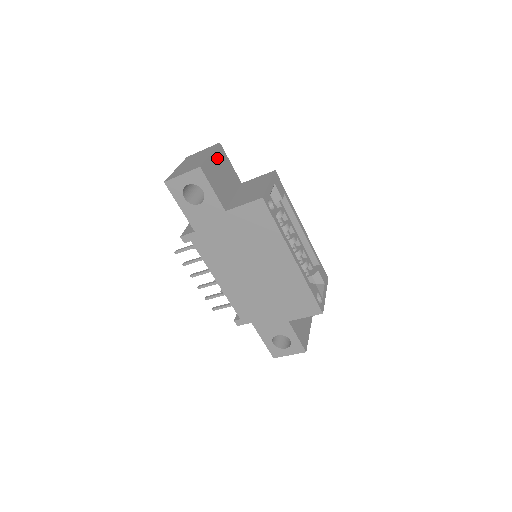
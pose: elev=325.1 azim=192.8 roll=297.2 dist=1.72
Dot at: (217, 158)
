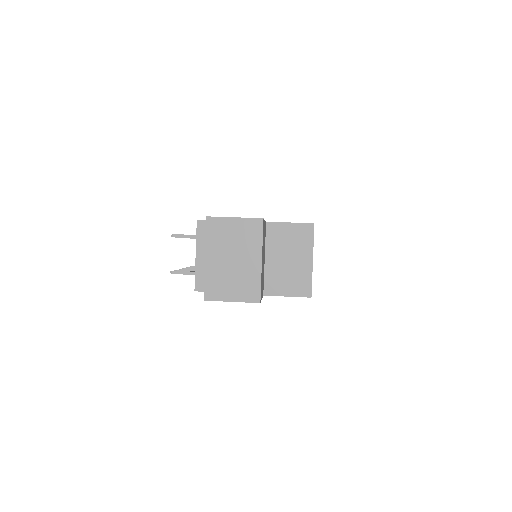
Dot at: occluded
